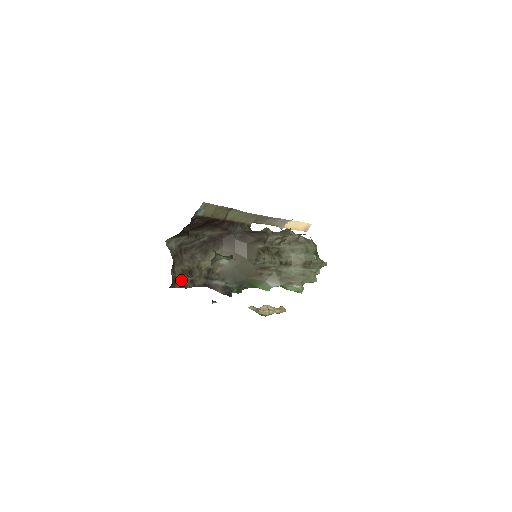
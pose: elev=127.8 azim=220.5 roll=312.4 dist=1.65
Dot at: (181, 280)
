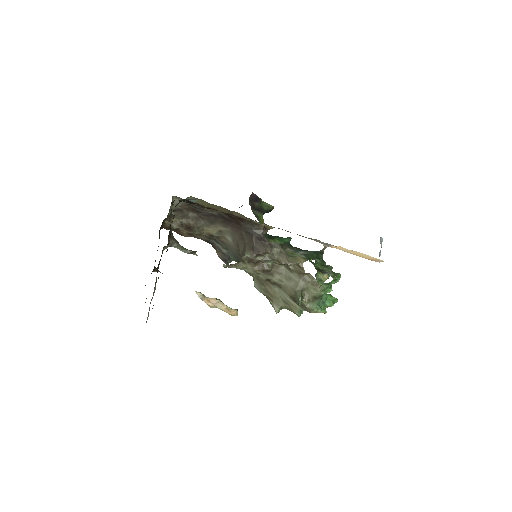
Dot at: (176, 229)
